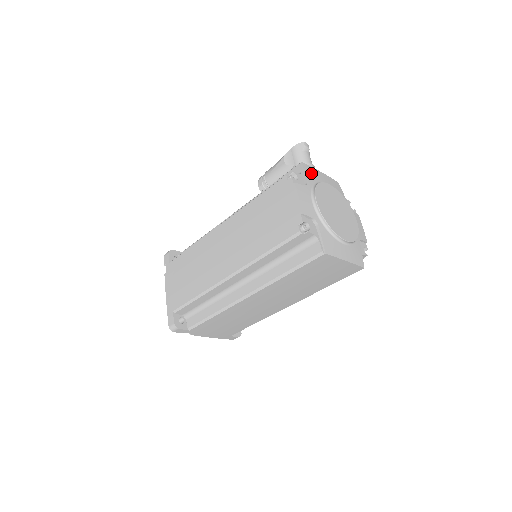
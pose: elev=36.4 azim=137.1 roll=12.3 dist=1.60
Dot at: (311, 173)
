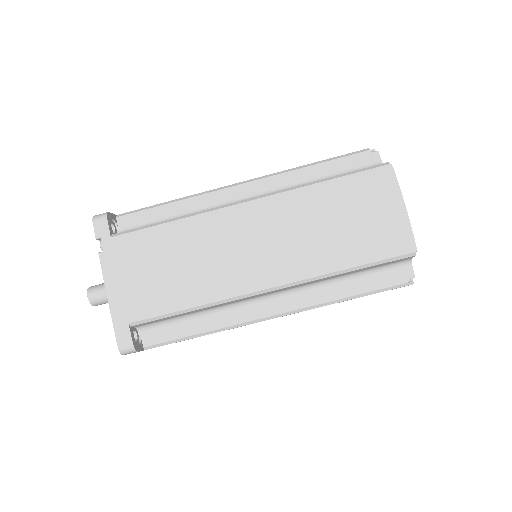
Dot at: occluded
